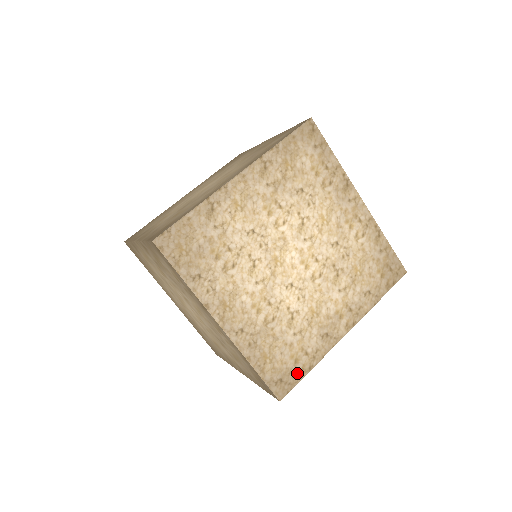
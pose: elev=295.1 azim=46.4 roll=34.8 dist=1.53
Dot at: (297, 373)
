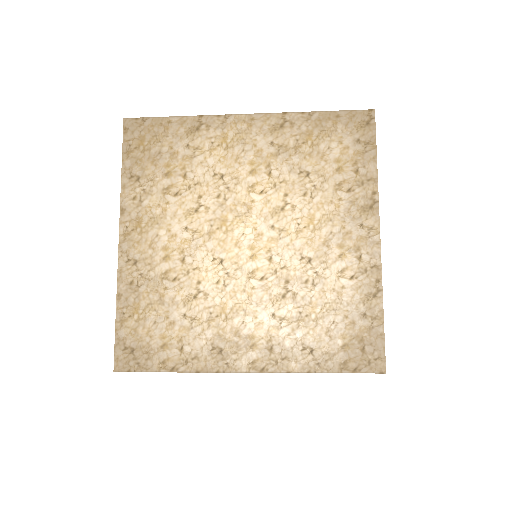
Dot at: occluded
